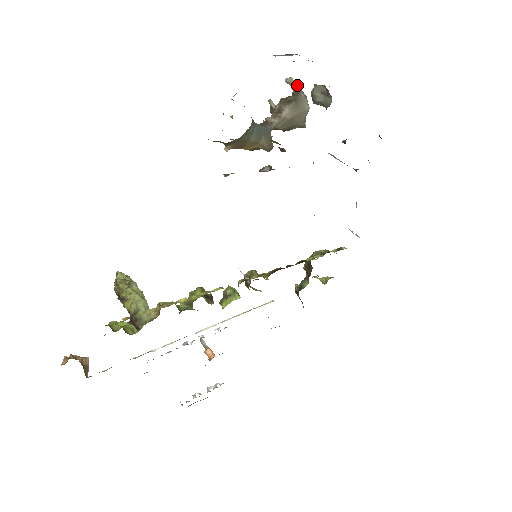
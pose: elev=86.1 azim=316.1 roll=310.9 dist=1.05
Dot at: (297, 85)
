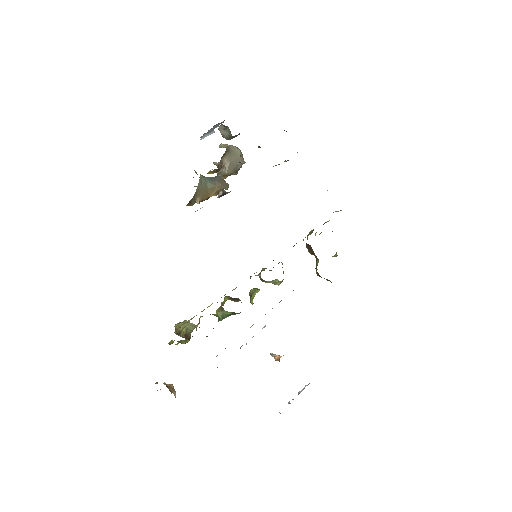
Dot at: (227, 145)
